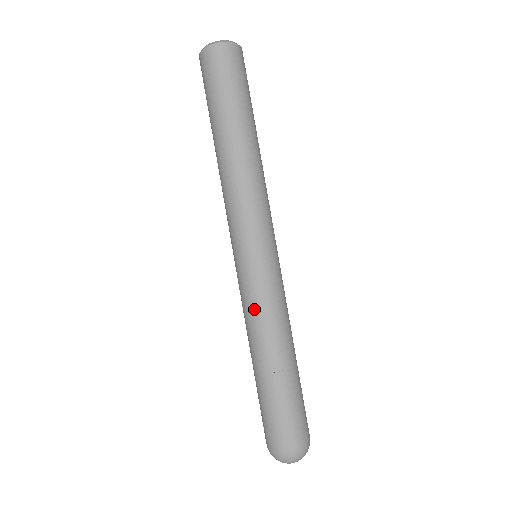
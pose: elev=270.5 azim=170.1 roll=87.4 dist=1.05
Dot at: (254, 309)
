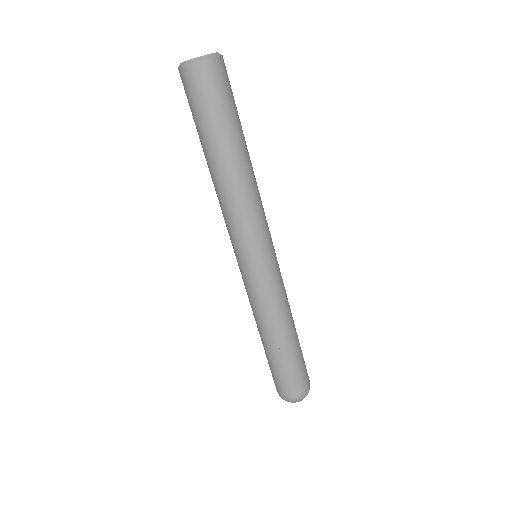
Dot at: (267, 303)
